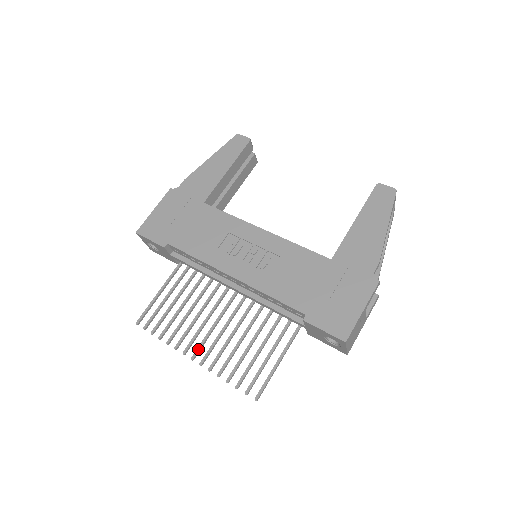
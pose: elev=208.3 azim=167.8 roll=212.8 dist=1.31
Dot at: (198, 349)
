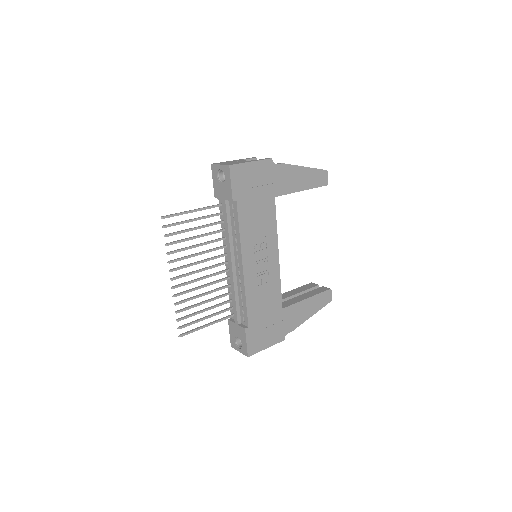
Dot at: (180, 277)
